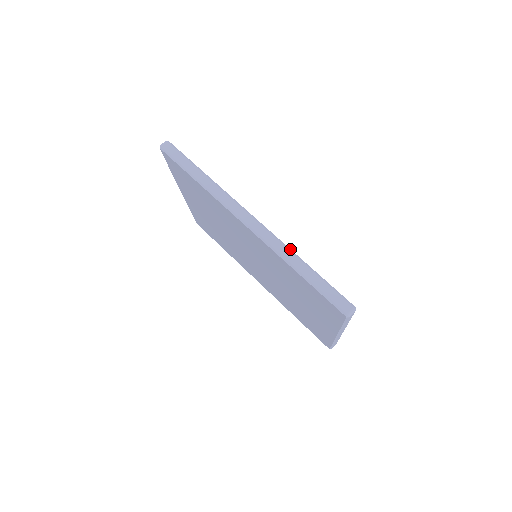
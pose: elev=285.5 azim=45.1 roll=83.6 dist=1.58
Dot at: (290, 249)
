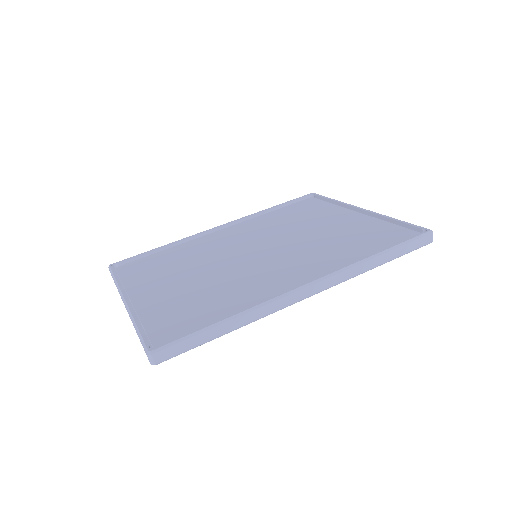
Dot at: (358, 262)
